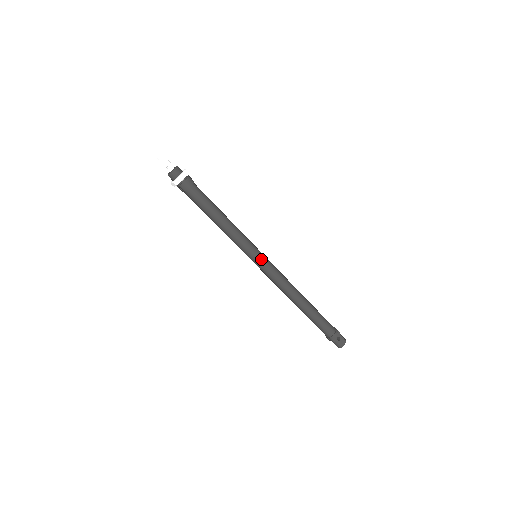
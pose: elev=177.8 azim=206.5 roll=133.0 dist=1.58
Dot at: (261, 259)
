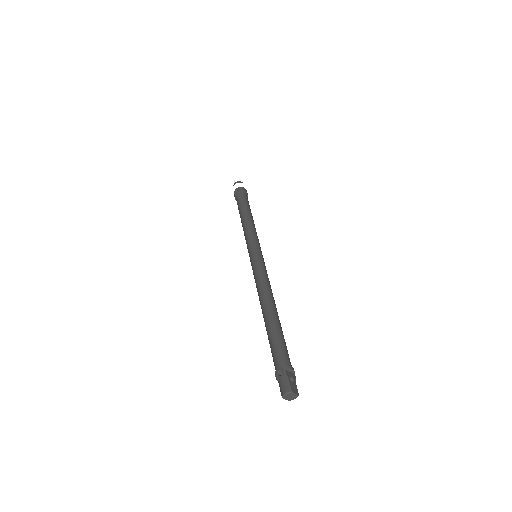
Dot at: (261, 255)
